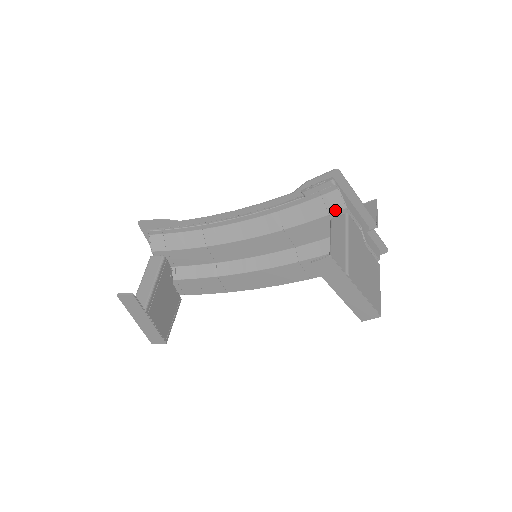
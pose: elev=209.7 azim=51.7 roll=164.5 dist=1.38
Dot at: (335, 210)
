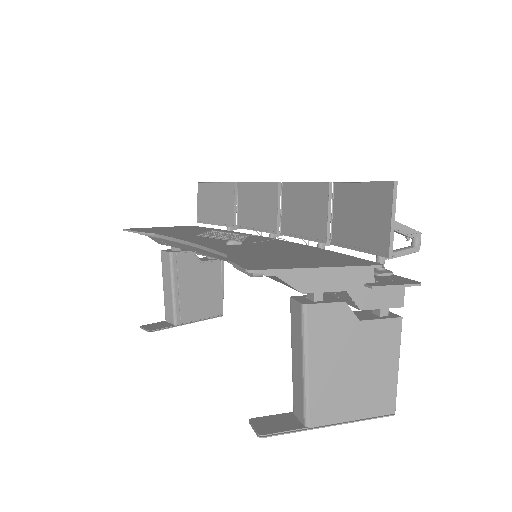
Dot at: (290, 287)
